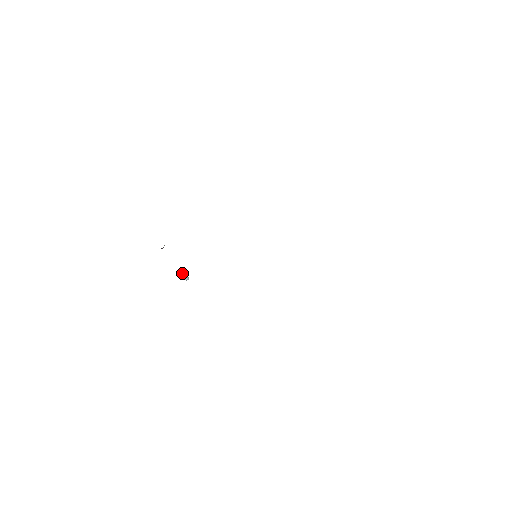
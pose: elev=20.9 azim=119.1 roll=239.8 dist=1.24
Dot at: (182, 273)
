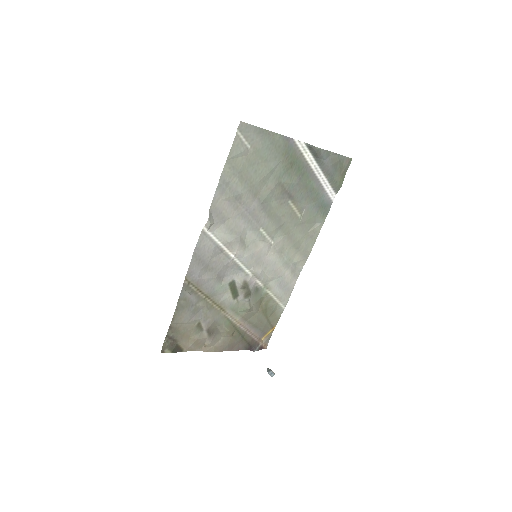
Dot at: (269, 370)
